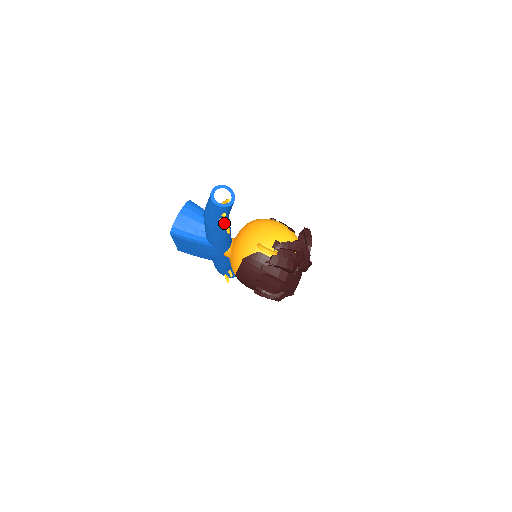
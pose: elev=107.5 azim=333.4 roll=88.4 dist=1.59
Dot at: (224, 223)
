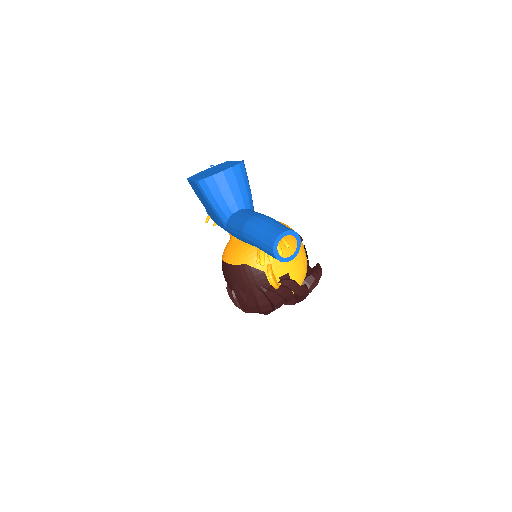
Dot at: (263, 265)
